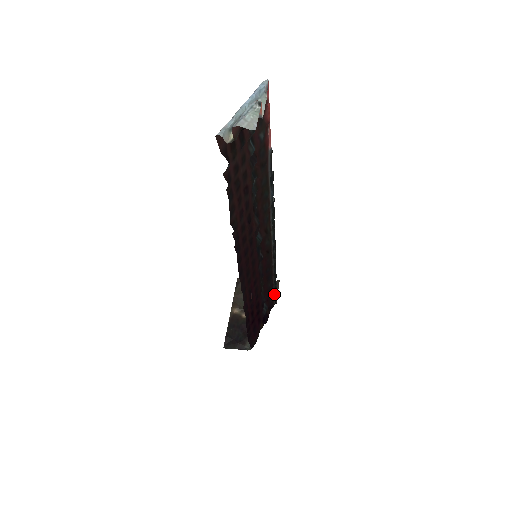
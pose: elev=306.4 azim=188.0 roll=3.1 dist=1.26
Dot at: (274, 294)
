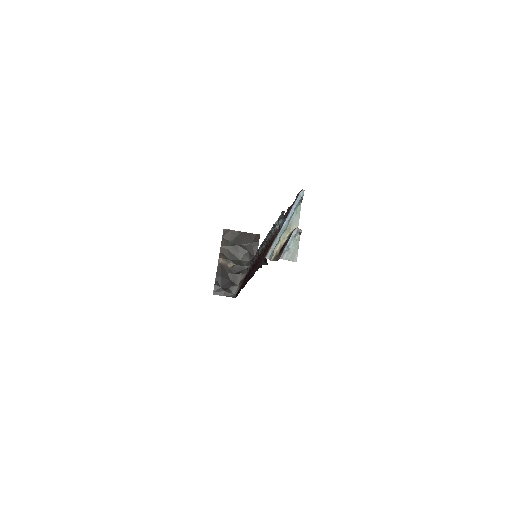
Dot at: occluded
